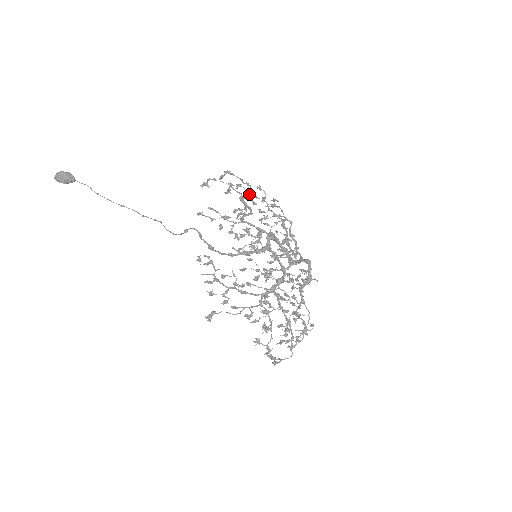
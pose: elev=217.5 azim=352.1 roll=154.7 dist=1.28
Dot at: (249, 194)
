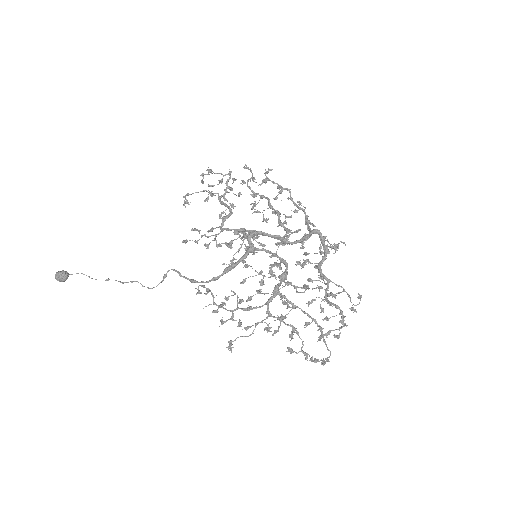
Dot at: (230, 187)
